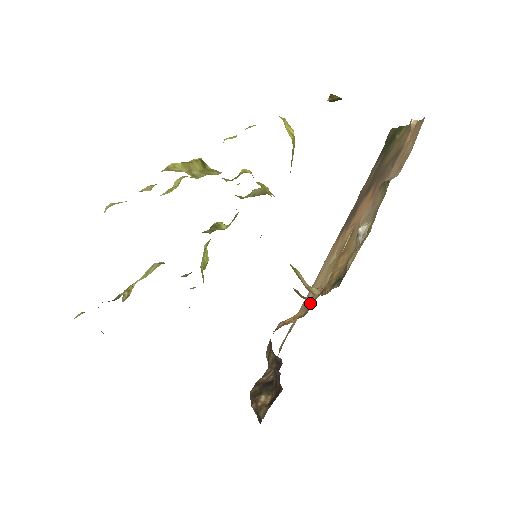
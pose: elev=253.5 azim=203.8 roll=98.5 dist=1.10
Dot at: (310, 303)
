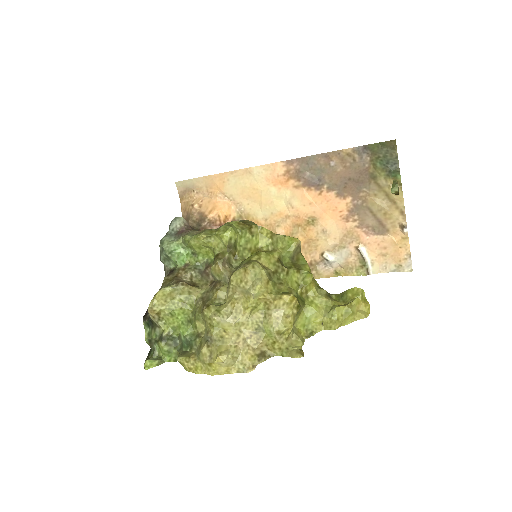
Dot at: (245, 212)
